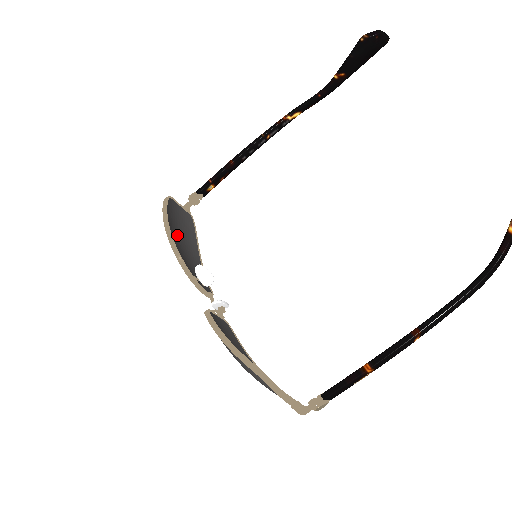
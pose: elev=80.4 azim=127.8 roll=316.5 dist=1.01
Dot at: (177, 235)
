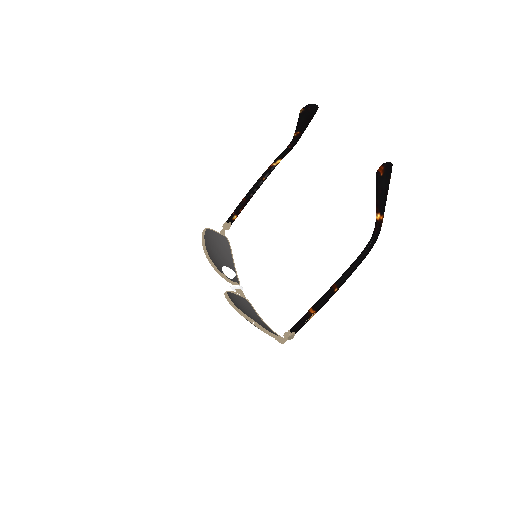
Dot at: (214, 251)
